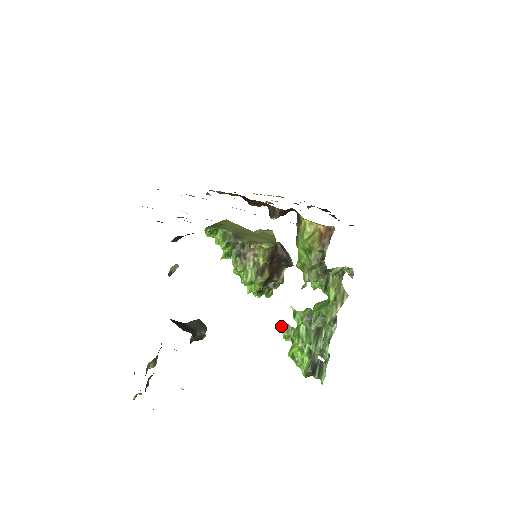
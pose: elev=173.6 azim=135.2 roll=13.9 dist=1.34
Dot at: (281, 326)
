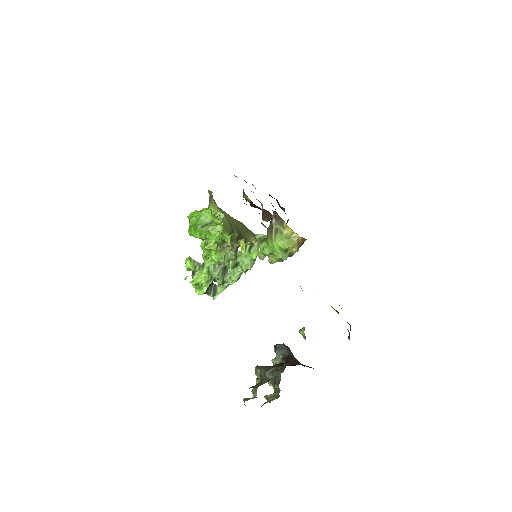
Dot at: (189, 262)
